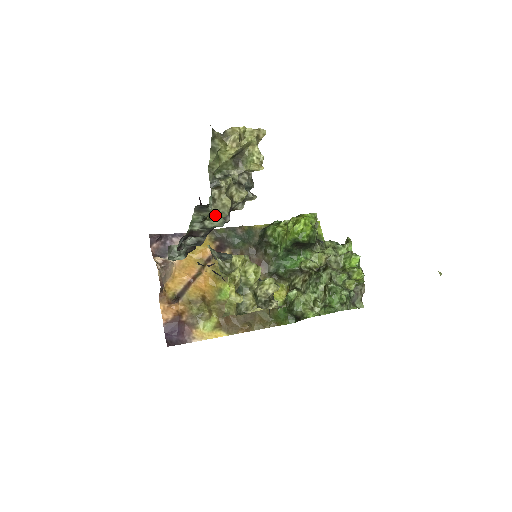
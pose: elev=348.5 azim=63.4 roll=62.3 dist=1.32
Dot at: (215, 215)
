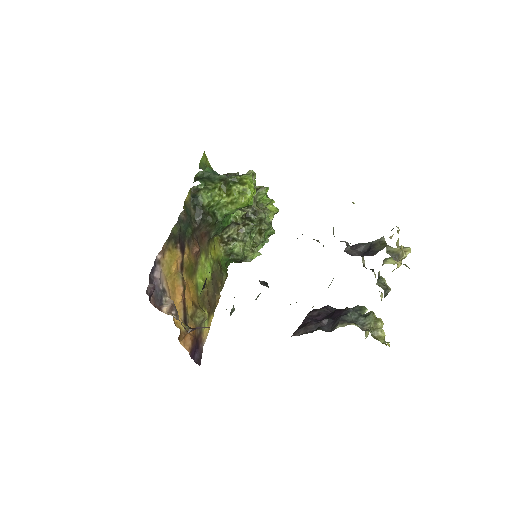
Dot at: occluded
